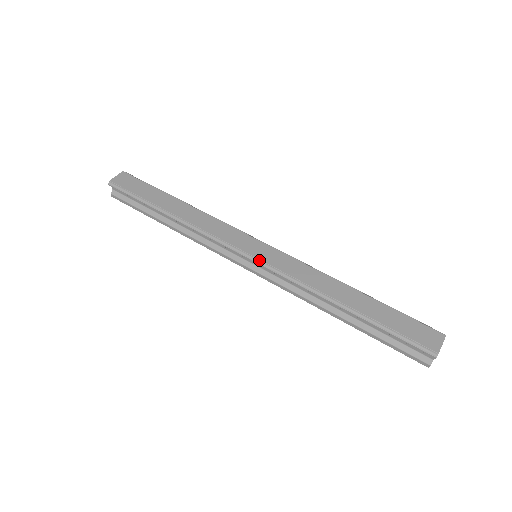
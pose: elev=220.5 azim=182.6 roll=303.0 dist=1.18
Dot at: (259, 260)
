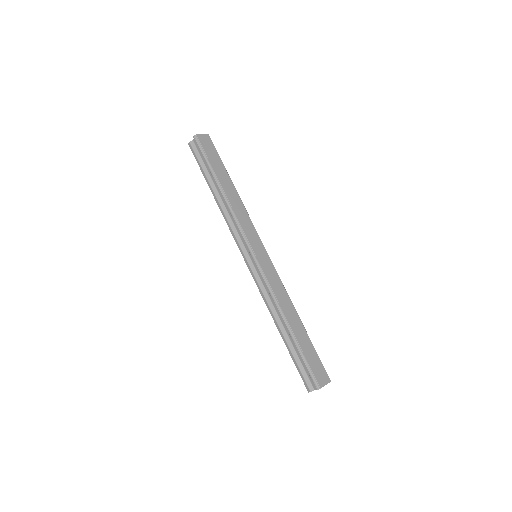
Dot at: (258, 261)
